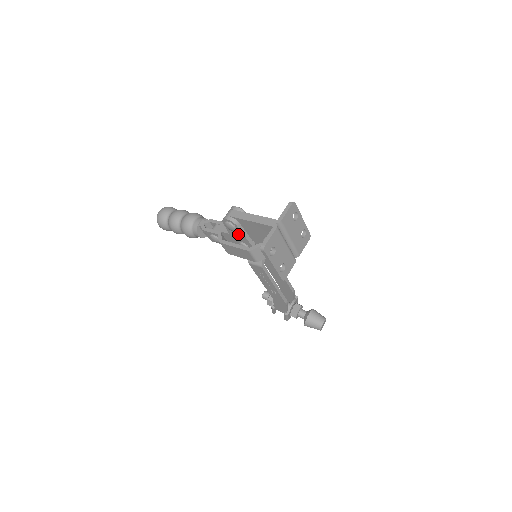
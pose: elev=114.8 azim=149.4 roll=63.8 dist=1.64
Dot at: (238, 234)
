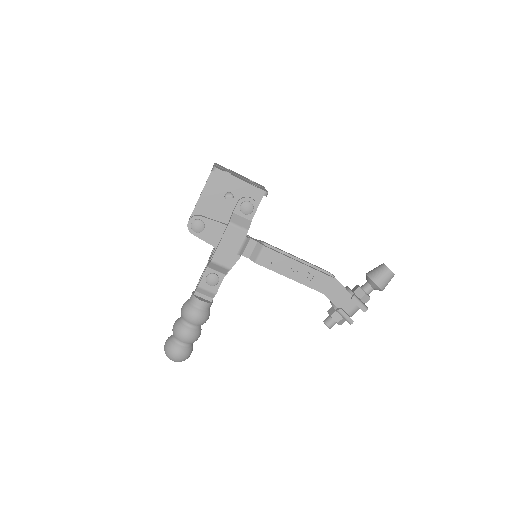
Dot at: (211, 229)
